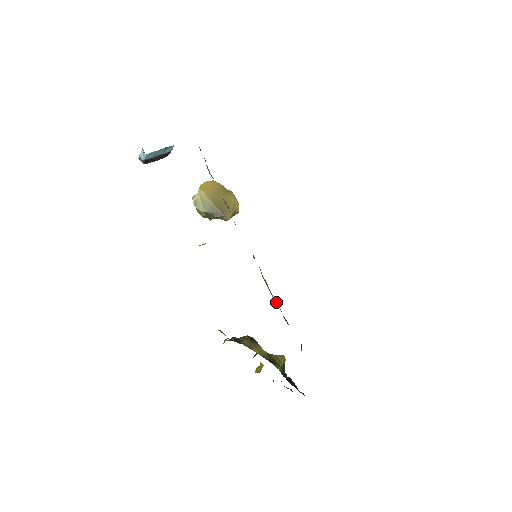
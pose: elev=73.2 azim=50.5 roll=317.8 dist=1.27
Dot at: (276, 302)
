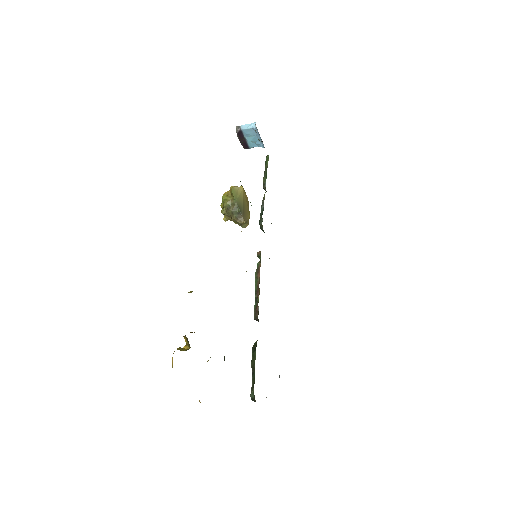
Dot at: (257, 295)
